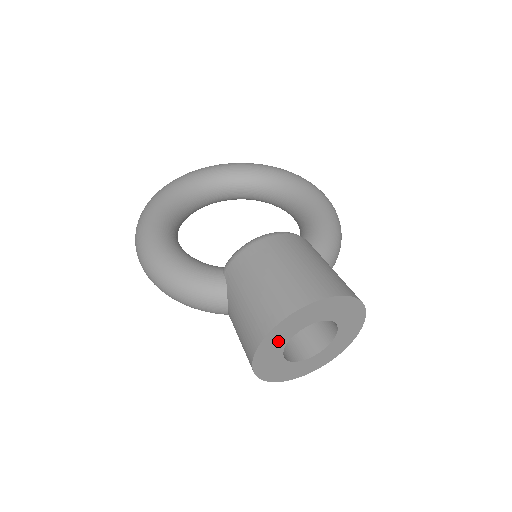
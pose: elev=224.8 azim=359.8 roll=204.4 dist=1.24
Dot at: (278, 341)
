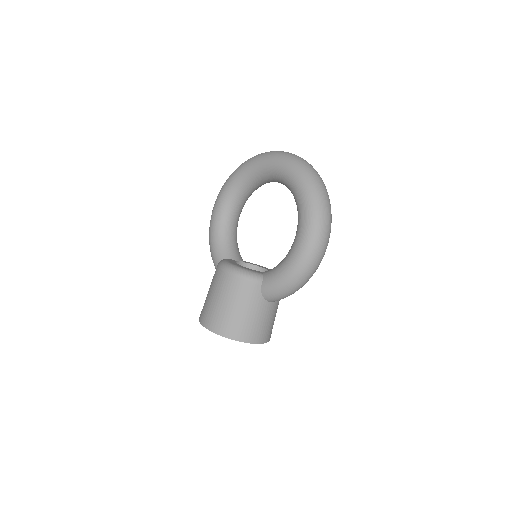
Dot at: occluded
